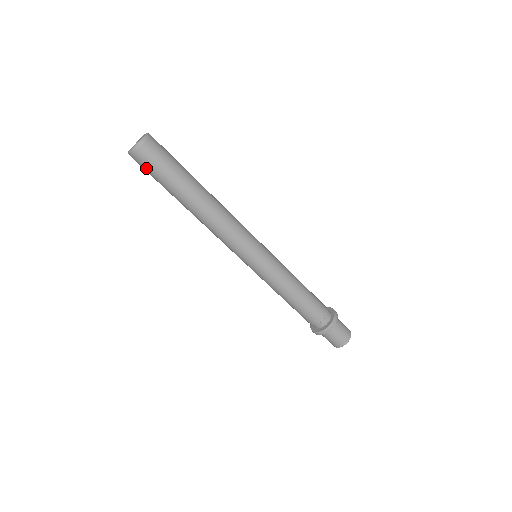
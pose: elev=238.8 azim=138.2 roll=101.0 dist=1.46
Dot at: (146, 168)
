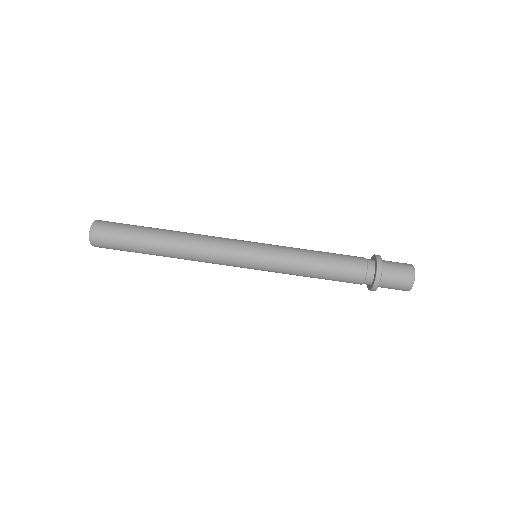
Dot at: occluded
